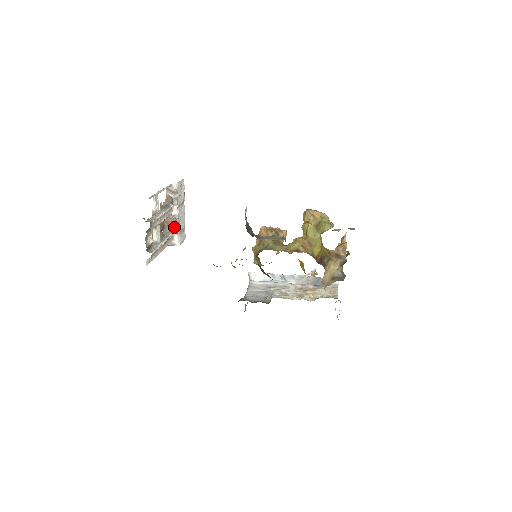
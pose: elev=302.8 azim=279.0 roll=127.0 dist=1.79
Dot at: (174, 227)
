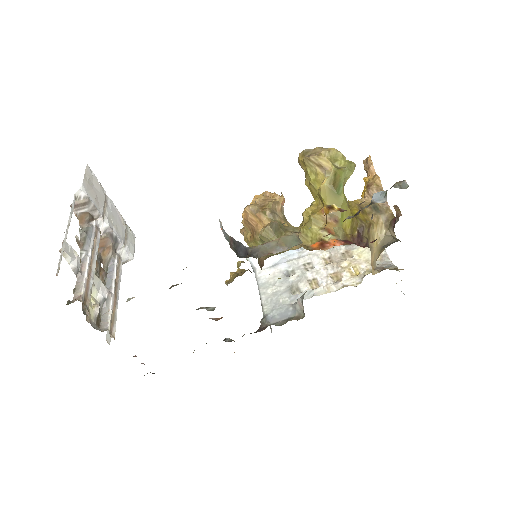
Dot at: (113, 244)
